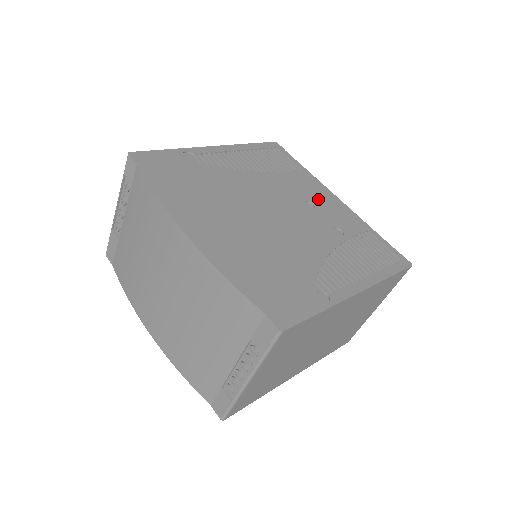
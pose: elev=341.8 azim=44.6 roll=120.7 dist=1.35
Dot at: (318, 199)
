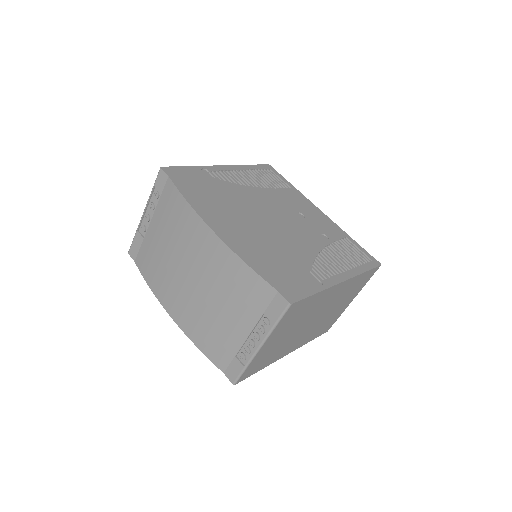
Dot at: (307, 211)
